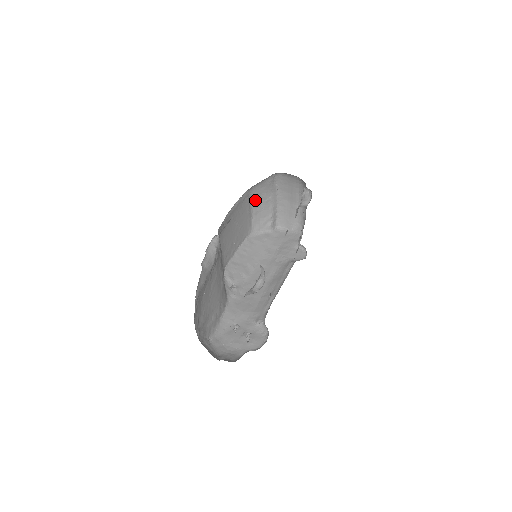
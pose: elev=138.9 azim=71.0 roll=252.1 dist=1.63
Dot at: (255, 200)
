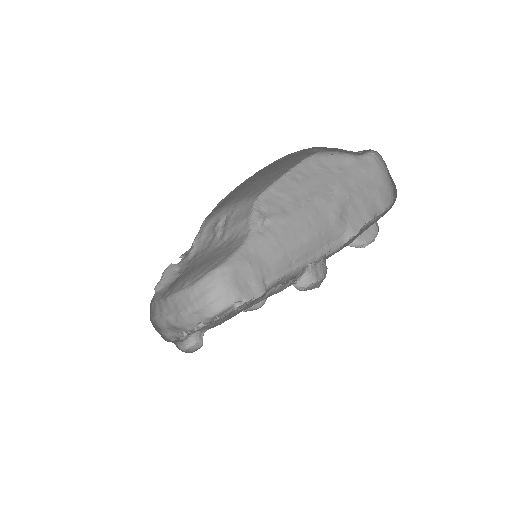
Dot at: occluded
